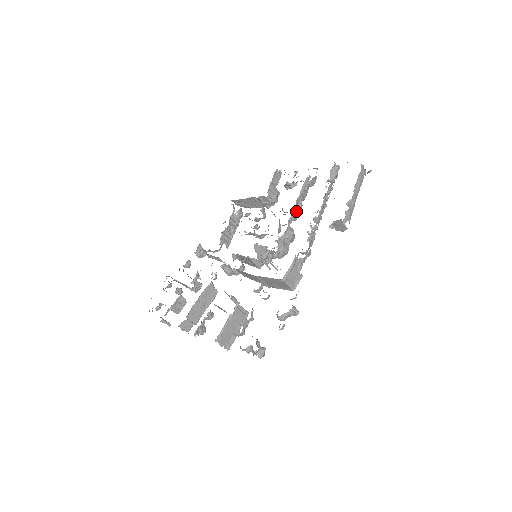
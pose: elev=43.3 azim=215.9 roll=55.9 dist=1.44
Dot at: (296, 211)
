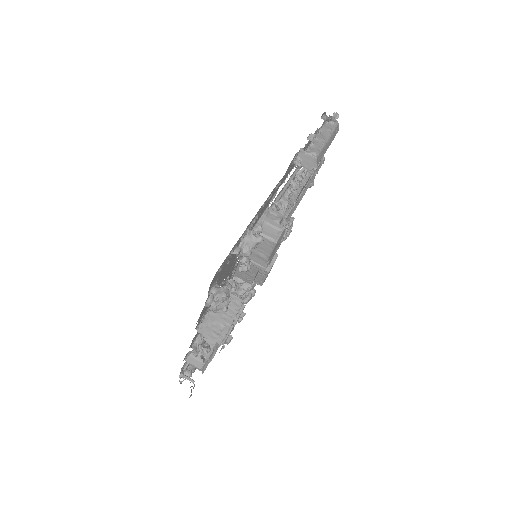
Dot at: occluded
